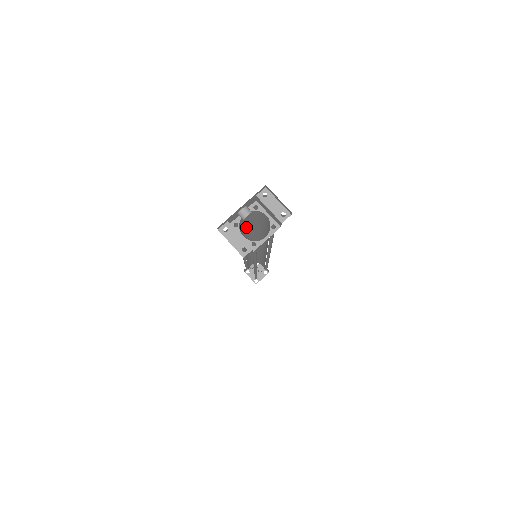
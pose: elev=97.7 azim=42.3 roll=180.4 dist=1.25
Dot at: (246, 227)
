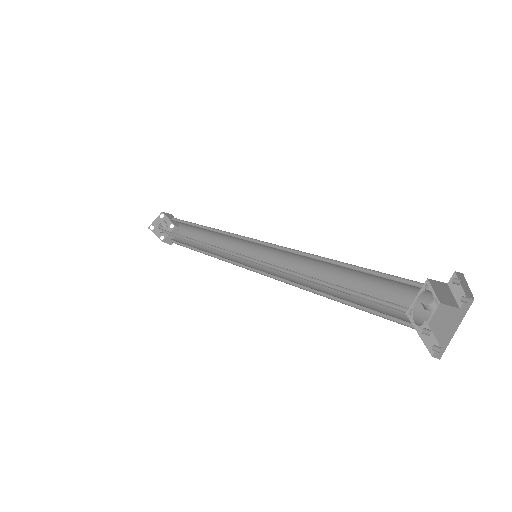
Dot at: occluded
